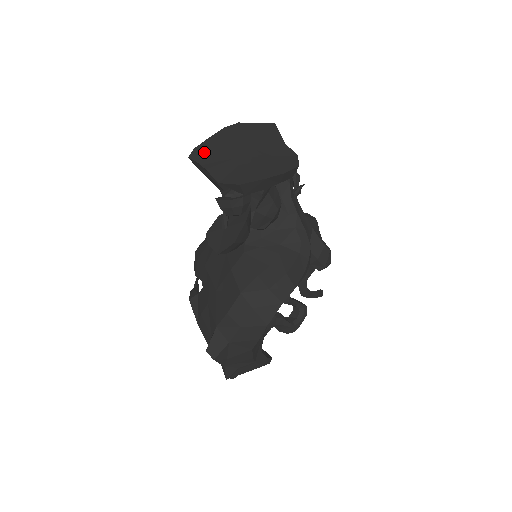
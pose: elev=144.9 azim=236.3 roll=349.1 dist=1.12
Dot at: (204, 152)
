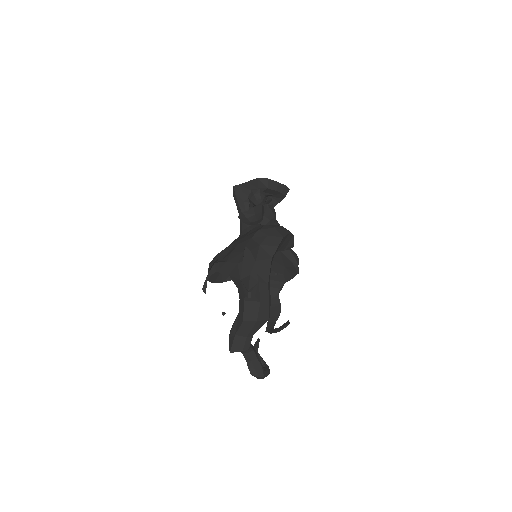
Dot at: occluded
